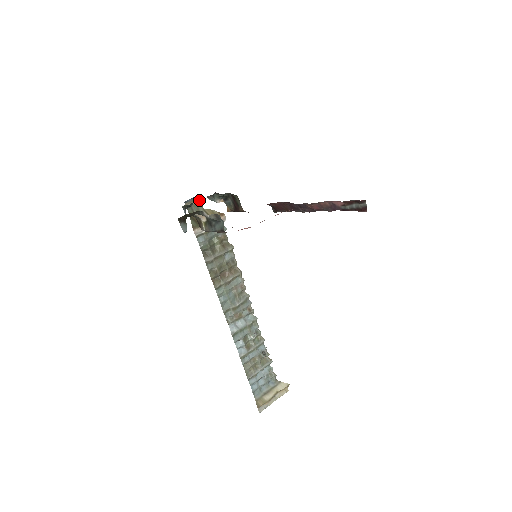
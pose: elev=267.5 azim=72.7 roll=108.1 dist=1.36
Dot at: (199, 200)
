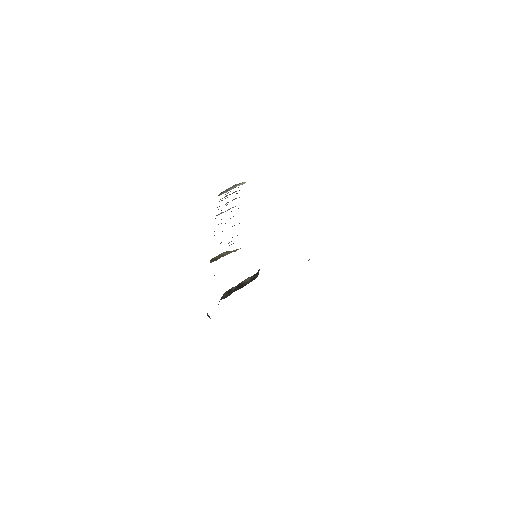
Dot at: occluded
